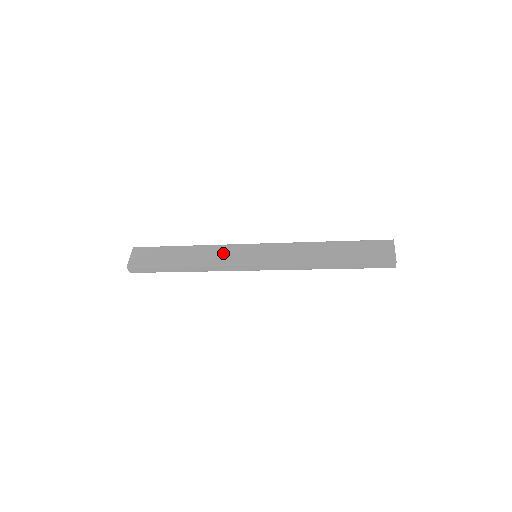
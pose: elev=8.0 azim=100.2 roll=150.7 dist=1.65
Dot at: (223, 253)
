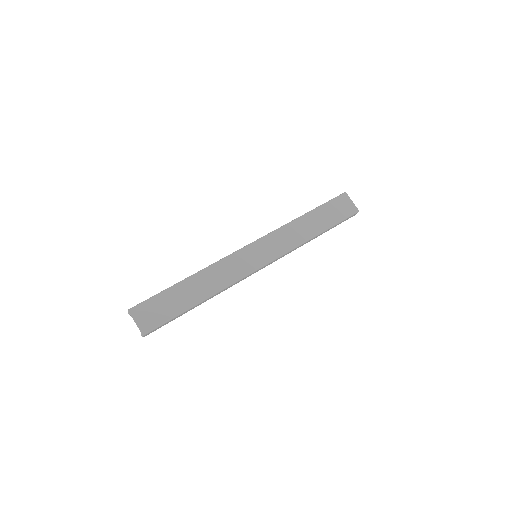
Dot at: (229, 269)
